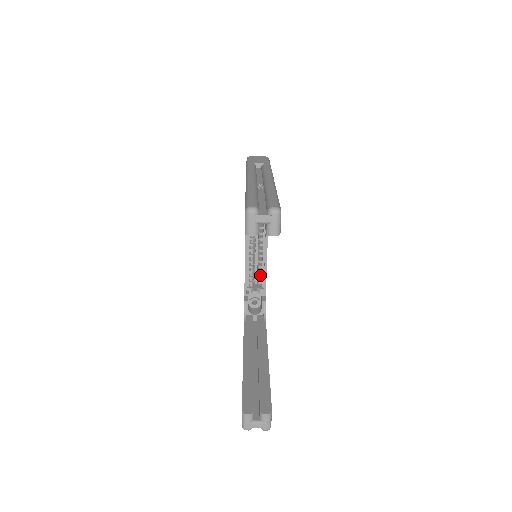
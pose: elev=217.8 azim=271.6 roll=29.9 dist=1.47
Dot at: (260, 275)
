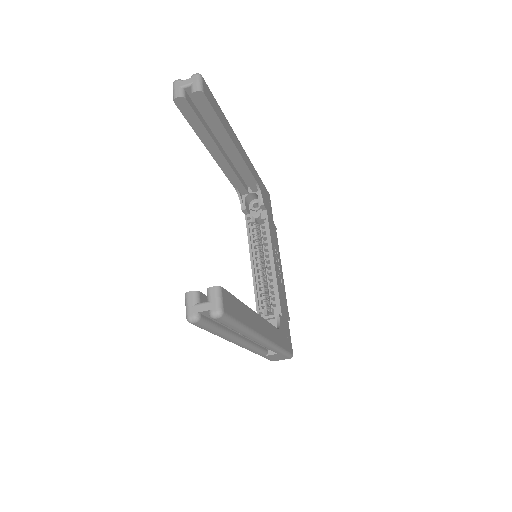
Dot at: (273, 296)
